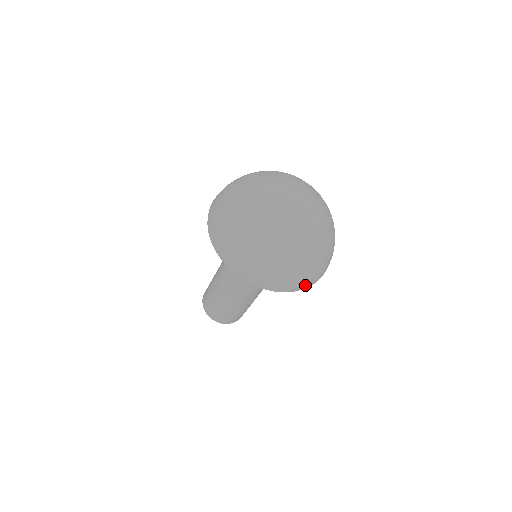
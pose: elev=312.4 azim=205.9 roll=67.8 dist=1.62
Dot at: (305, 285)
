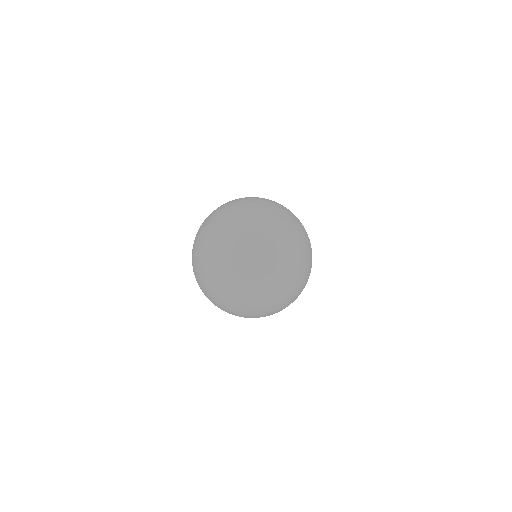
Dot at: (290, 303)
